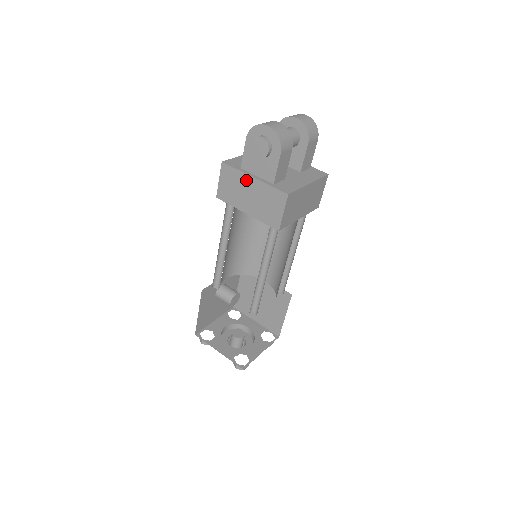
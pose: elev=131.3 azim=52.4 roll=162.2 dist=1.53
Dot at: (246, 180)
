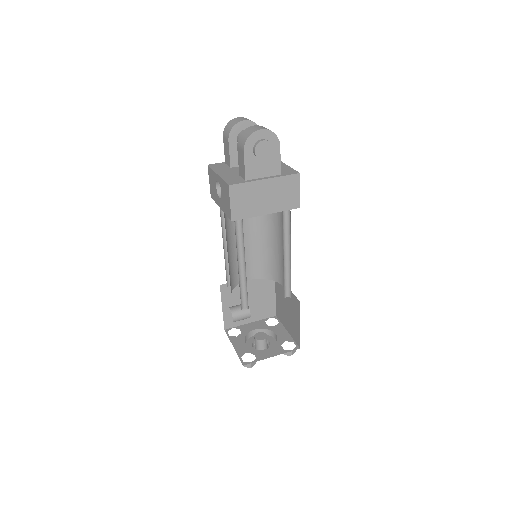
Dot at: (258, 186)
